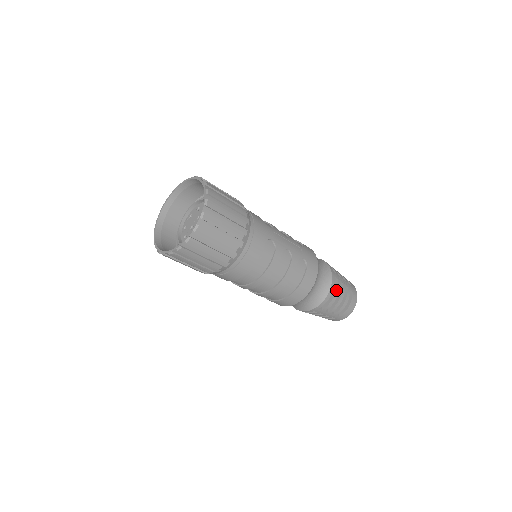
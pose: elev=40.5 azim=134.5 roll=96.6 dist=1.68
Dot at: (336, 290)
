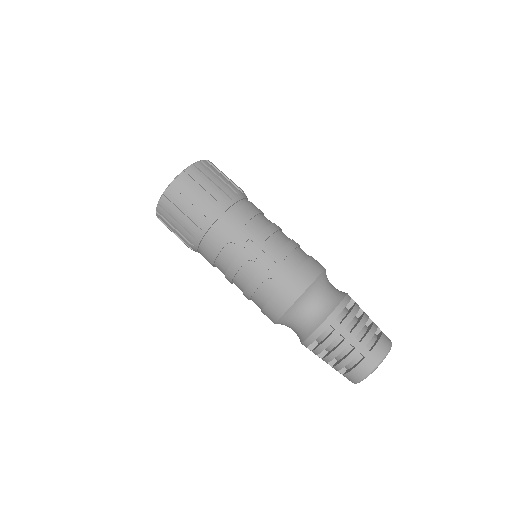
Dot at: (325, 340)
